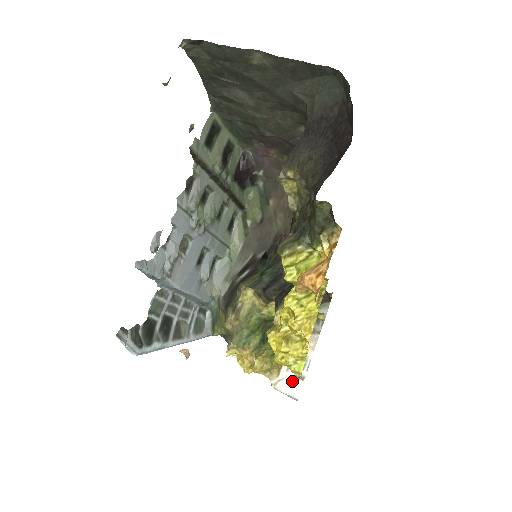
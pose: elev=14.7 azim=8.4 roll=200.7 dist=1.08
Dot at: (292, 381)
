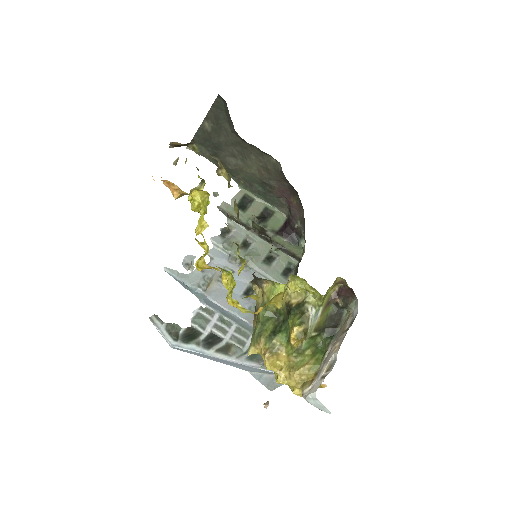
Dot at: (318, 384)
